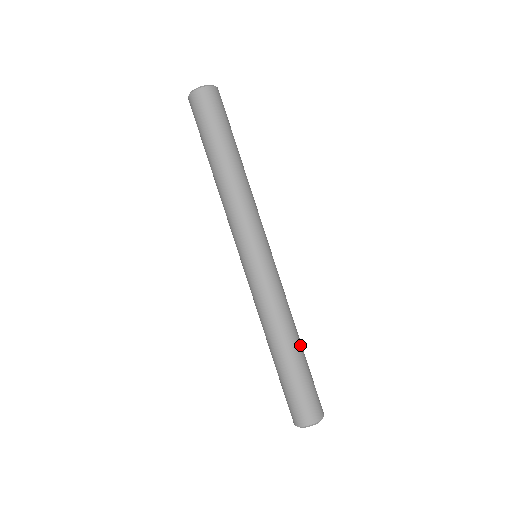
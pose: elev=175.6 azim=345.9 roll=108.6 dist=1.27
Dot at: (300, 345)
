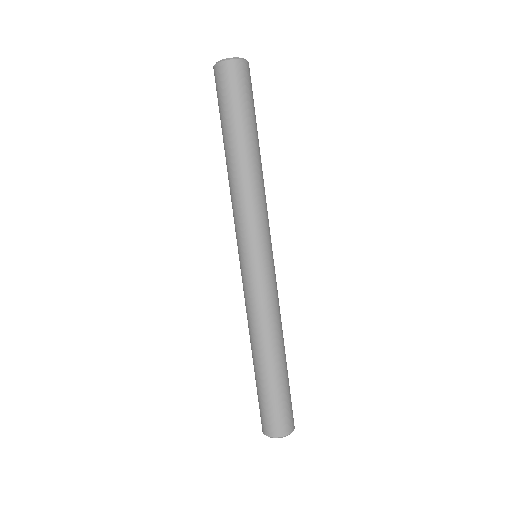
Dot at: (275, 361)
